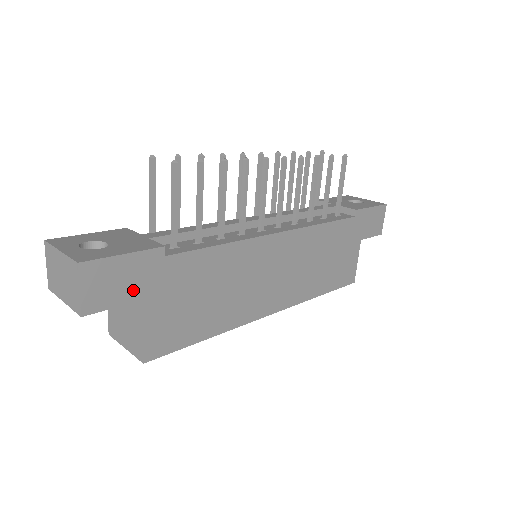
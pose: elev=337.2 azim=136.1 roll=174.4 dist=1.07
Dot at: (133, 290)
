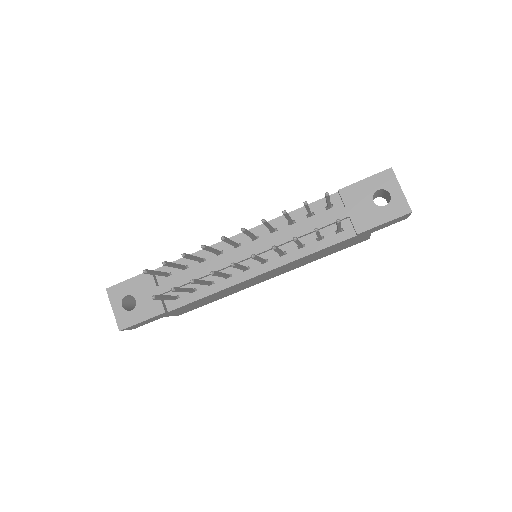
Dot at: (156, 319)
